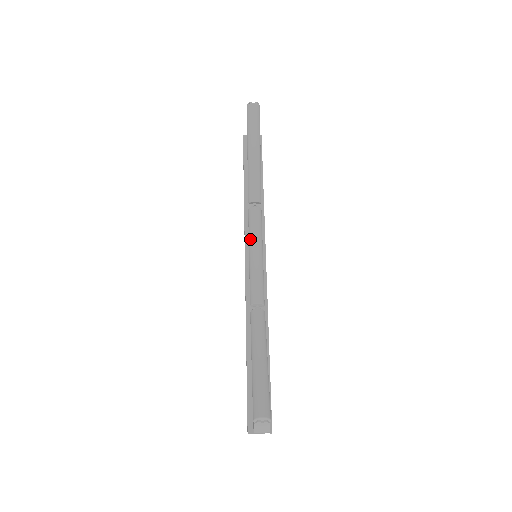
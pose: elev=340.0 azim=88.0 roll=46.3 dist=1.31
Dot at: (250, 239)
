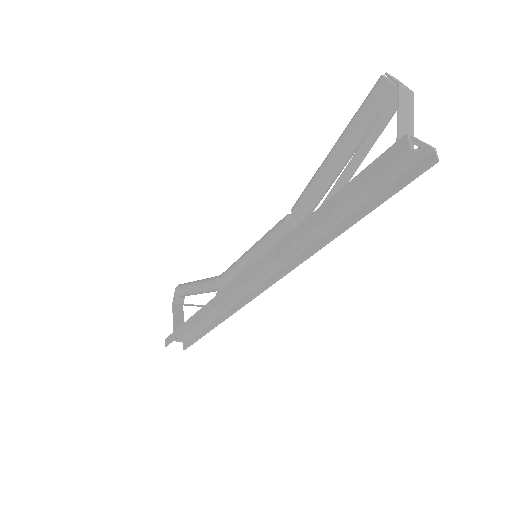
Dot at: (240, 257)
